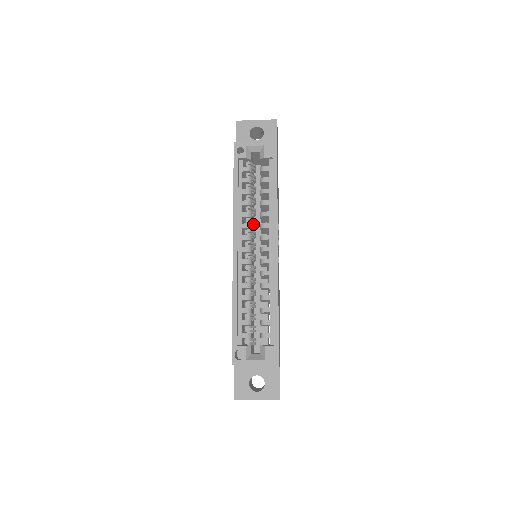
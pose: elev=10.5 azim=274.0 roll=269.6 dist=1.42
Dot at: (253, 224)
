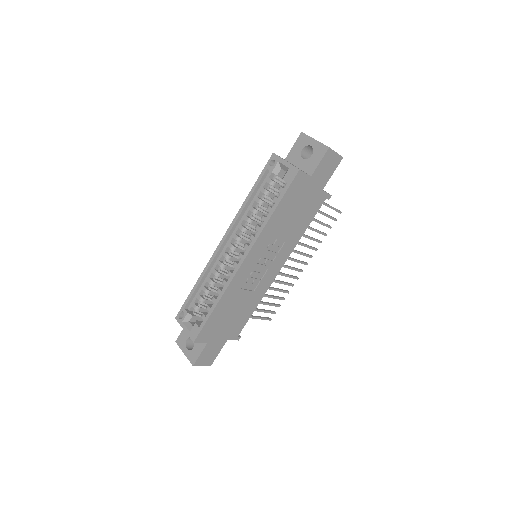
Dot at: (252, 230)
